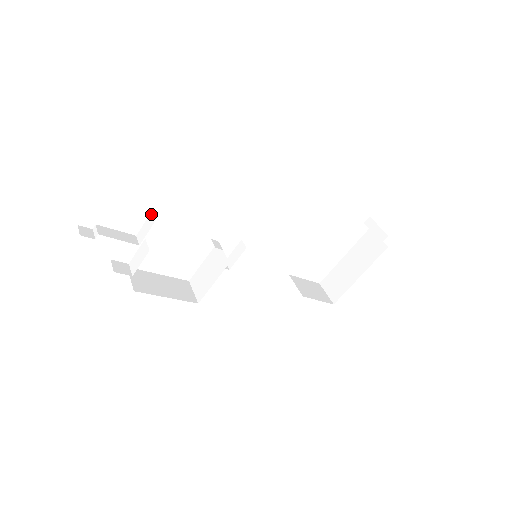
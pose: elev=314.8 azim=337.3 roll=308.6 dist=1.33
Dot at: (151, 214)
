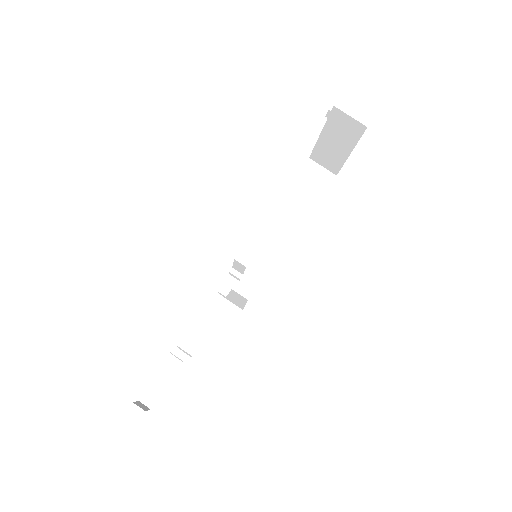
Dot at: (171, 353)
